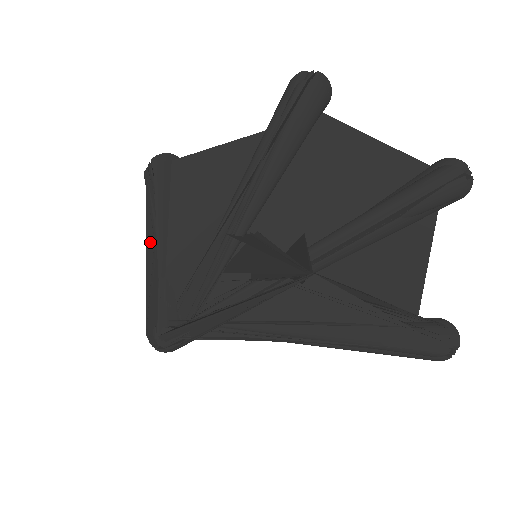
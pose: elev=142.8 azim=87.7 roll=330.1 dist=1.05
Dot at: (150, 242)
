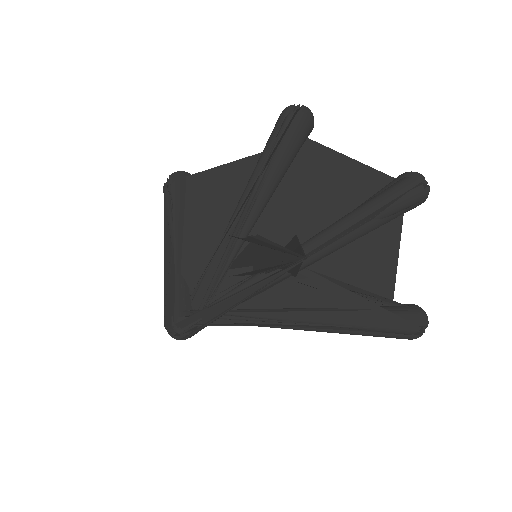
Dot at: (168, 244)
